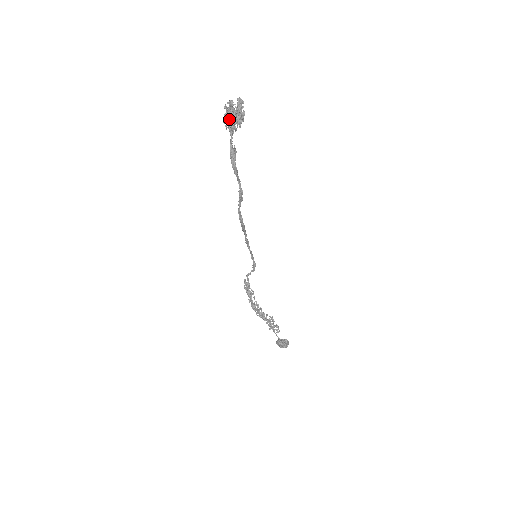
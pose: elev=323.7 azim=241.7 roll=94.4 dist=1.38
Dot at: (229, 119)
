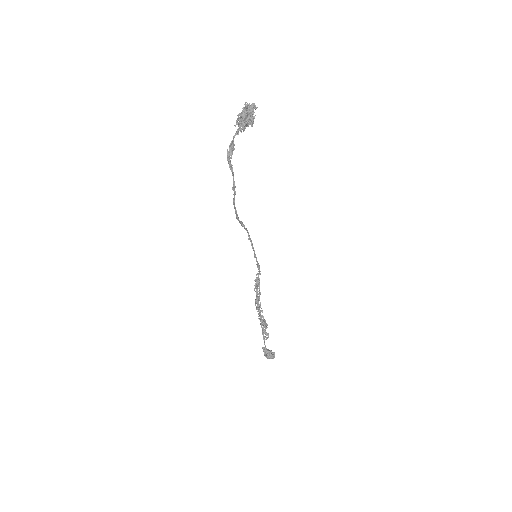
Dot at: (237, 118)
